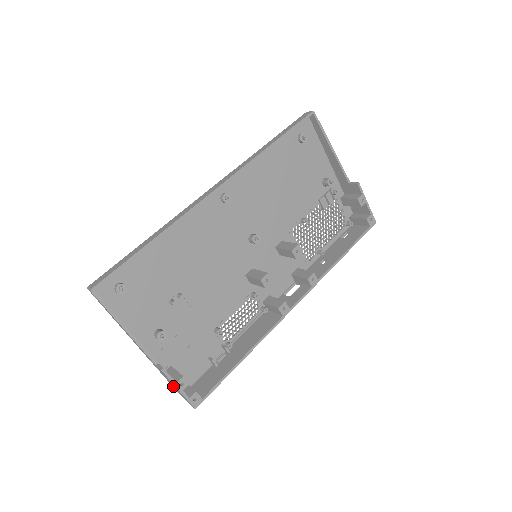
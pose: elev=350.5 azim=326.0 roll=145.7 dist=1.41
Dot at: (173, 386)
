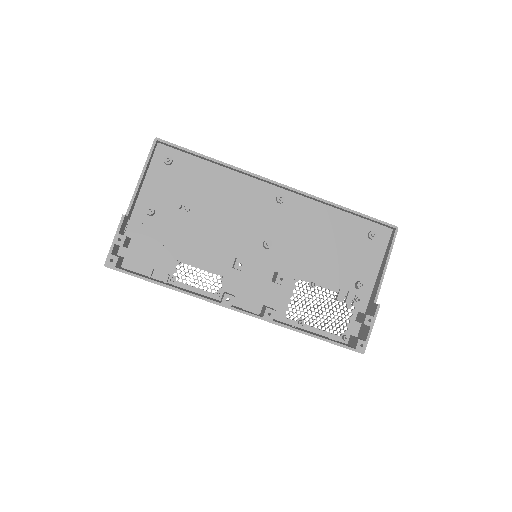
Dot at: occluded
